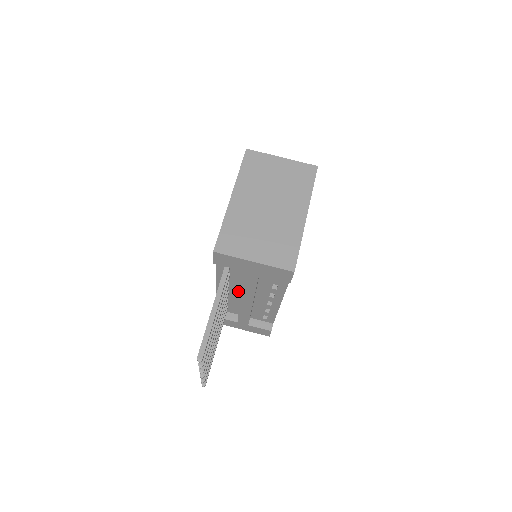
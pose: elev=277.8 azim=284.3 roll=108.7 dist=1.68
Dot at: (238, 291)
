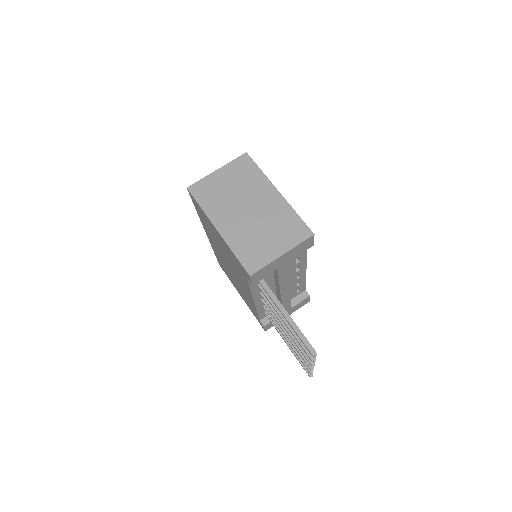
Dot at: (272, 290)
